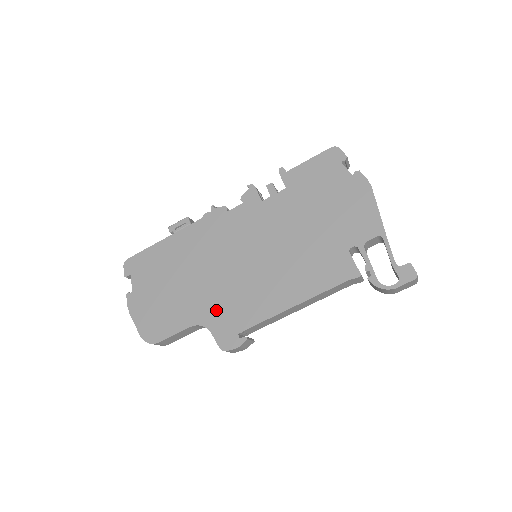
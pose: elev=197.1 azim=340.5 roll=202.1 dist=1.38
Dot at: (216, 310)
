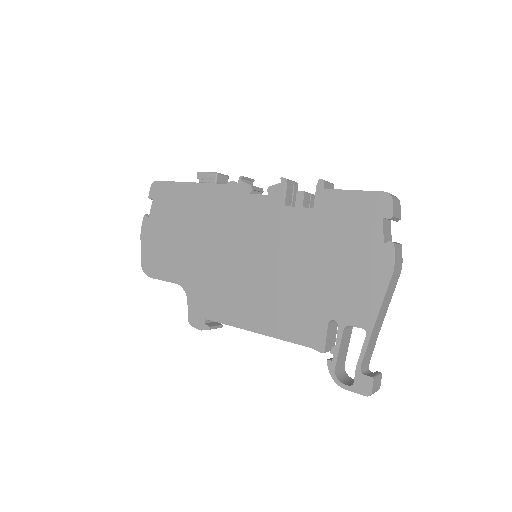
Dot at: (199, 285)
